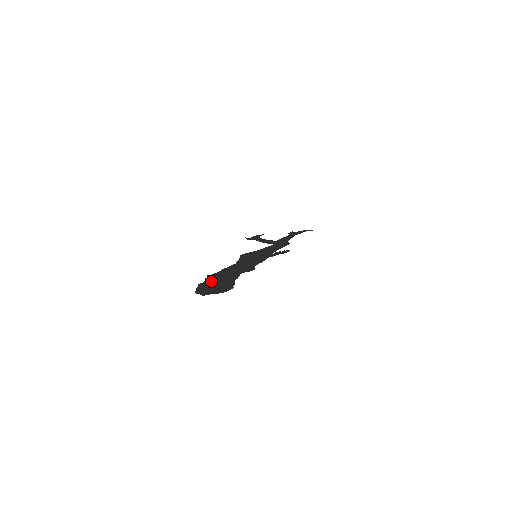
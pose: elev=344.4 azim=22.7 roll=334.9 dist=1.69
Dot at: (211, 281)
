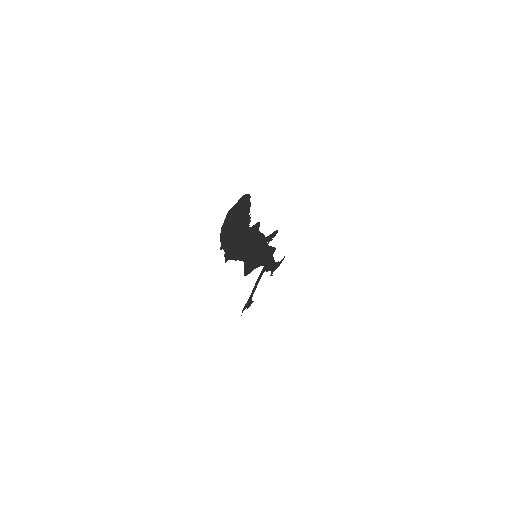
Dot at: (230, 241)
